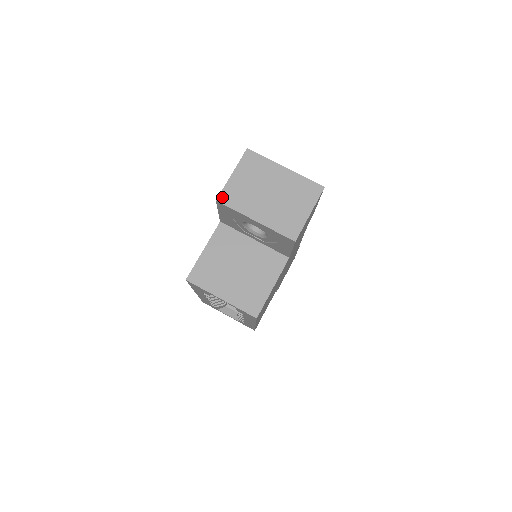
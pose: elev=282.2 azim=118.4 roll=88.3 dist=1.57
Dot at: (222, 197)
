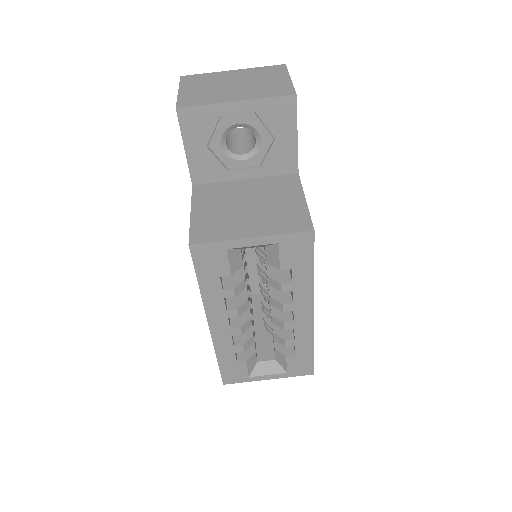
Dot at: (181, 104)
